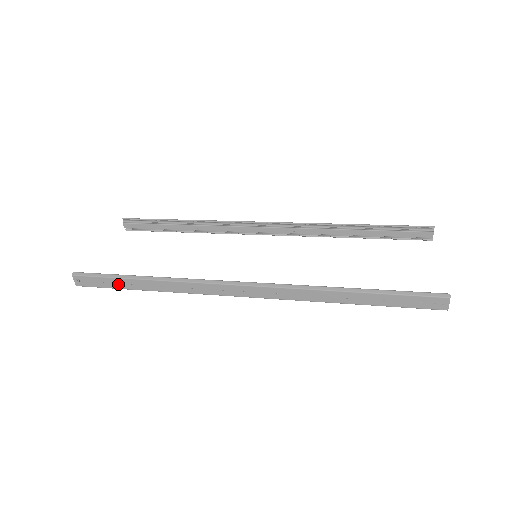
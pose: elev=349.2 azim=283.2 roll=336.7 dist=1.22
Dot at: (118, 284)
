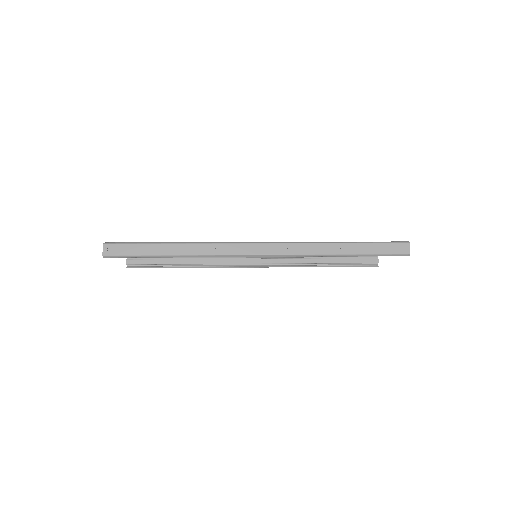
Dot at: (147, 250)
